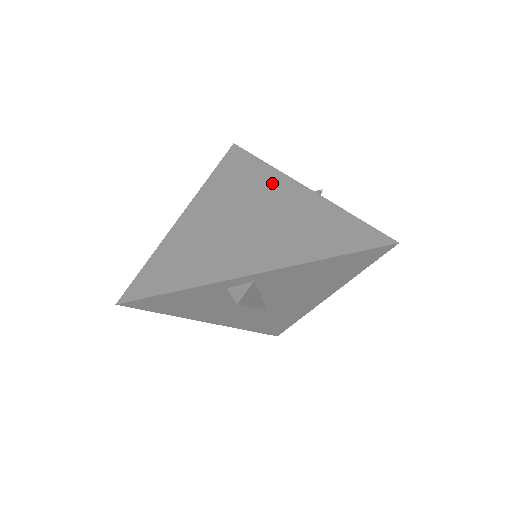
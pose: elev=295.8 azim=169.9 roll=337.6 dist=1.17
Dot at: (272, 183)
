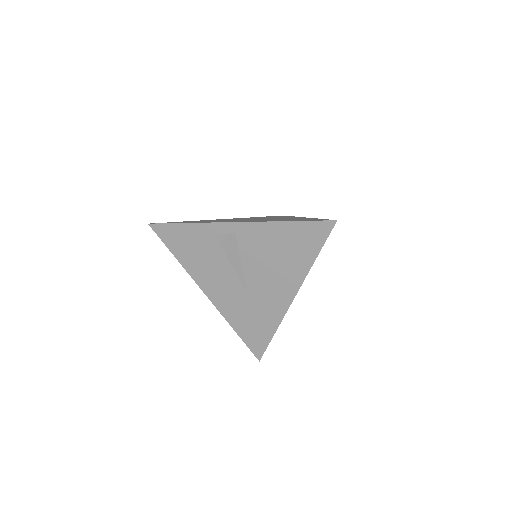
Dot at: (287, 217)
